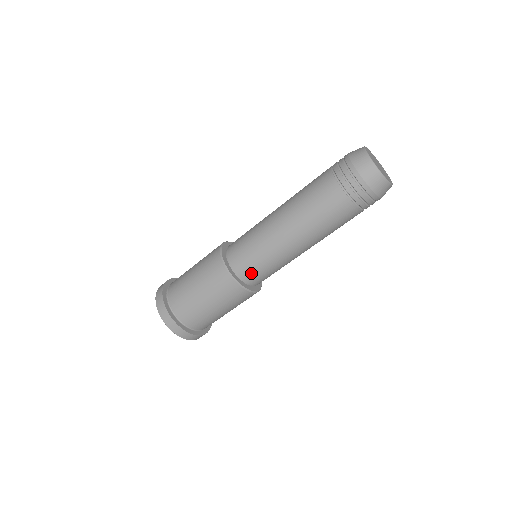
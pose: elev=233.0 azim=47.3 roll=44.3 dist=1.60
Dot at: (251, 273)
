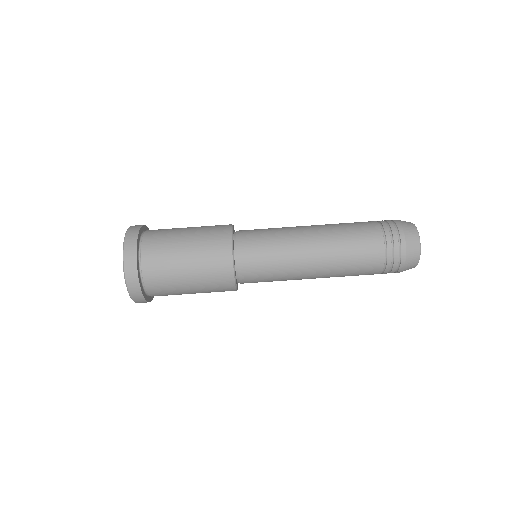
Dot at: (250, 252)
